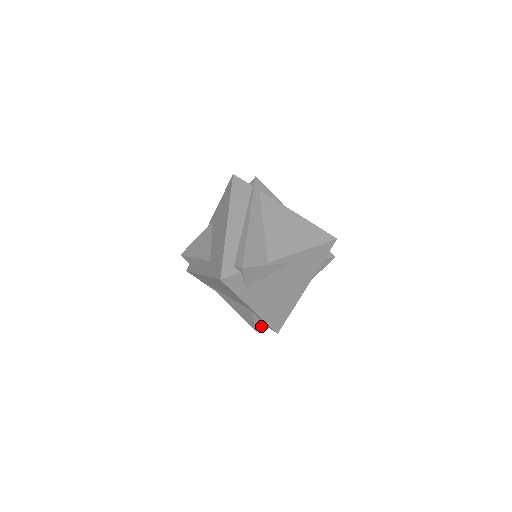
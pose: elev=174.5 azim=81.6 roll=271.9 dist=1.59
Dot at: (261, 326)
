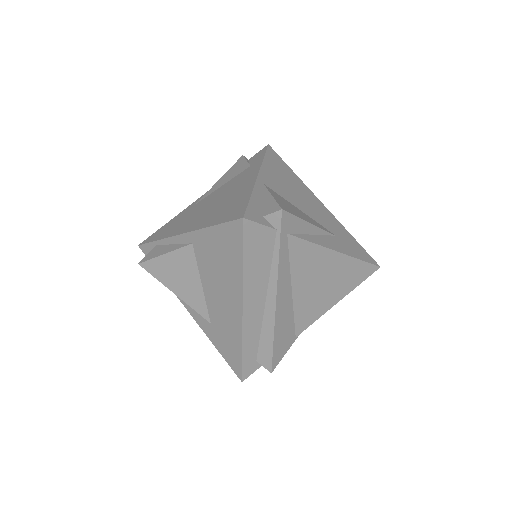
Dot at: occluded
